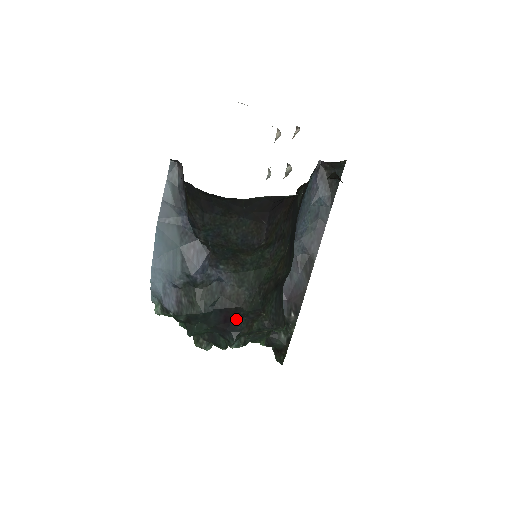
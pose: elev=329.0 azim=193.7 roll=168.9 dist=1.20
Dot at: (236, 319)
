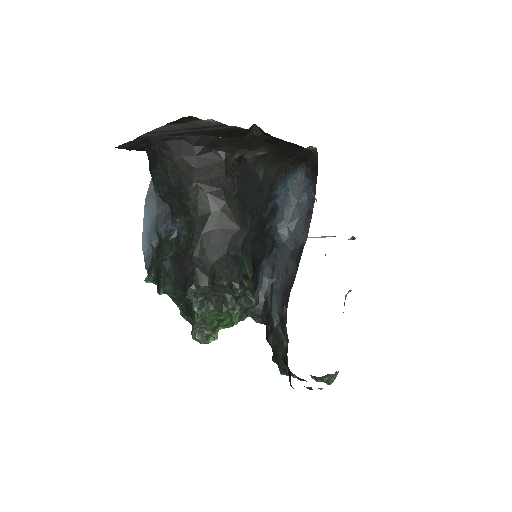
Dot at: (189, 270)
